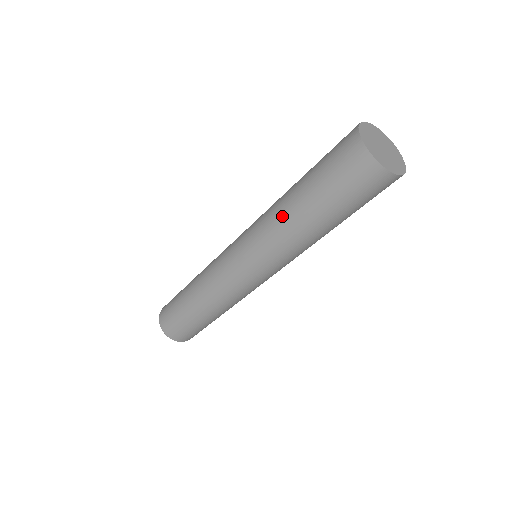
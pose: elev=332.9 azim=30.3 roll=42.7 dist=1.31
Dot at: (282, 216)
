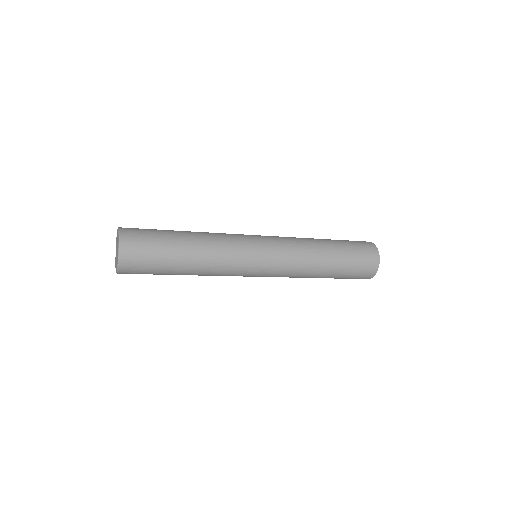
Dot at: (316, 251)
